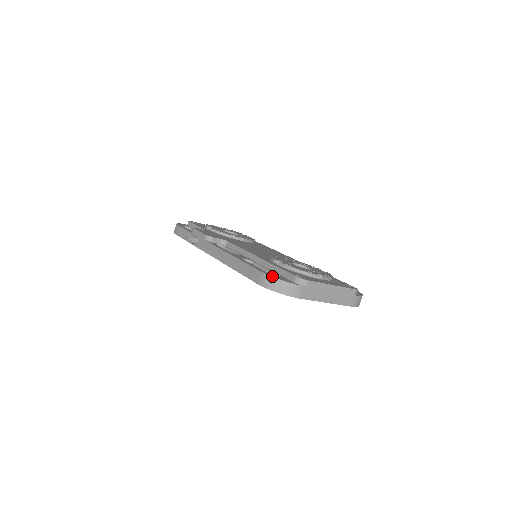
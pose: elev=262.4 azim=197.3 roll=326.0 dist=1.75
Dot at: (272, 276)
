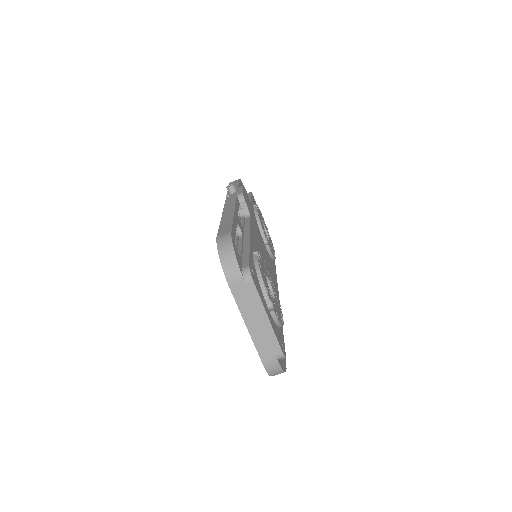
Dot at: (233, 241)
